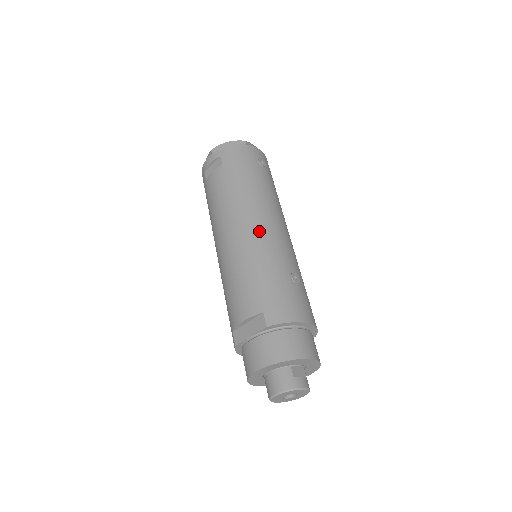
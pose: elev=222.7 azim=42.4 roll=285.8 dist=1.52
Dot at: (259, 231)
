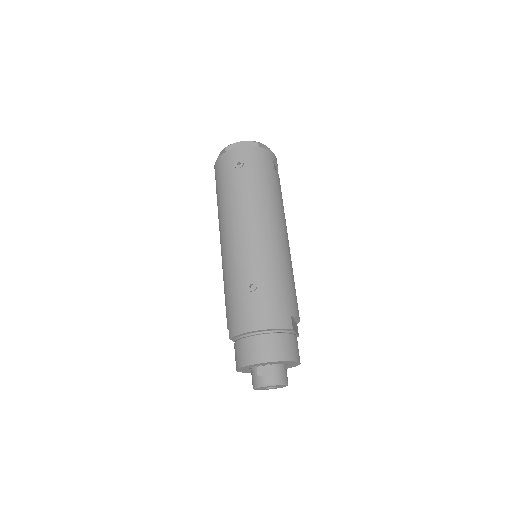
Dot at: (227, 248)
